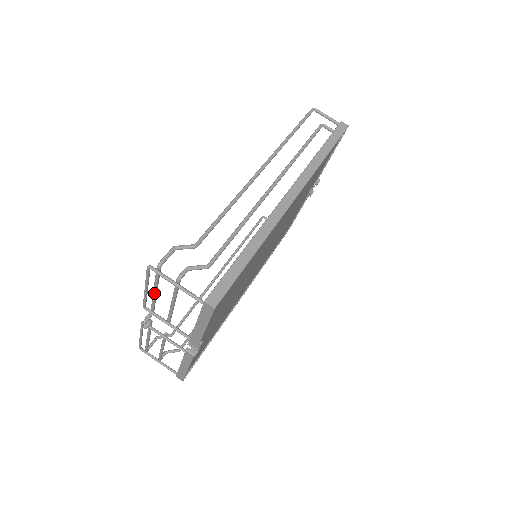
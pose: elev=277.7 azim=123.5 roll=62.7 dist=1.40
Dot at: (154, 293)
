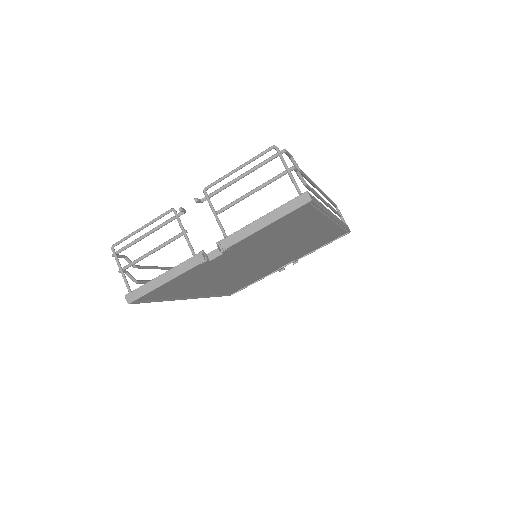
Dot at: (240, 176)
